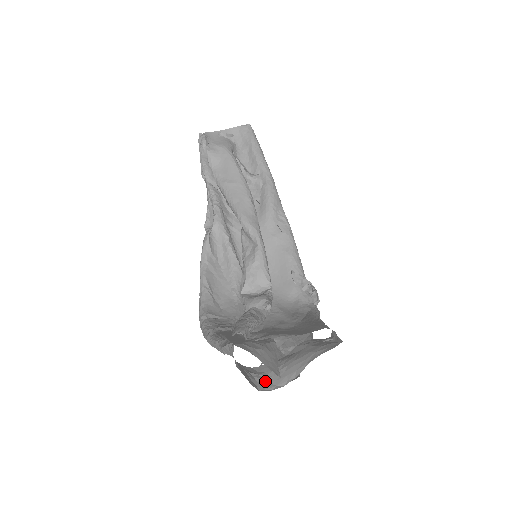
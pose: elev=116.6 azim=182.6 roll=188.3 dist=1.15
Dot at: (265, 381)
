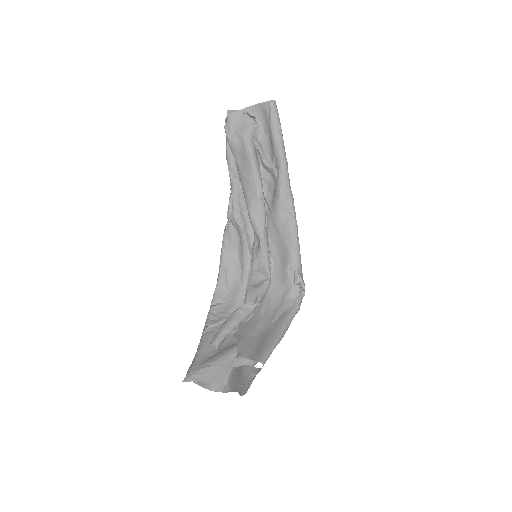
Dot at: occluded
